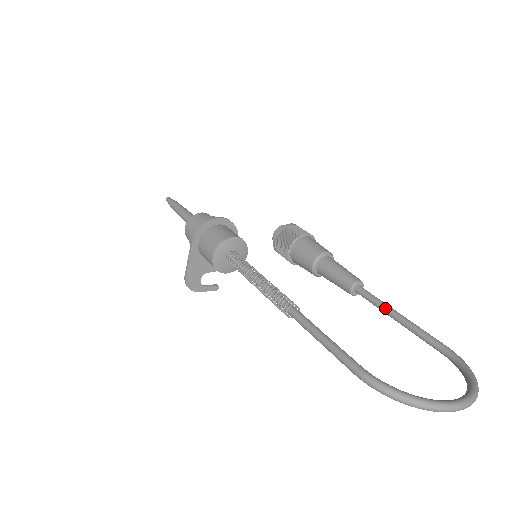
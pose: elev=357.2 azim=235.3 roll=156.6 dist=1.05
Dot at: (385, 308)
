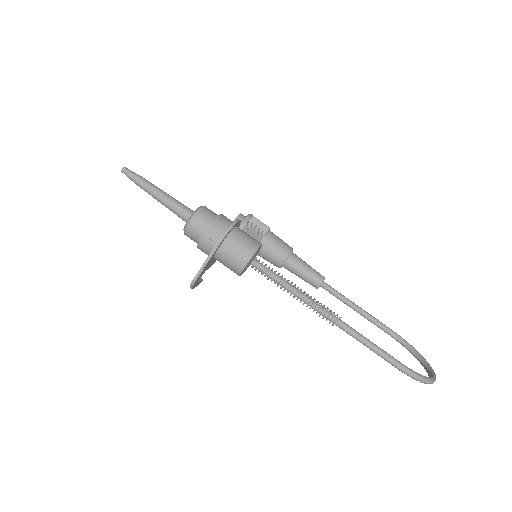
Dot at: (348, 302)
